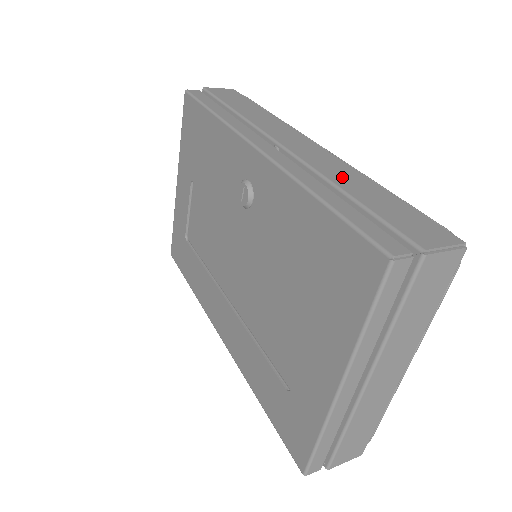
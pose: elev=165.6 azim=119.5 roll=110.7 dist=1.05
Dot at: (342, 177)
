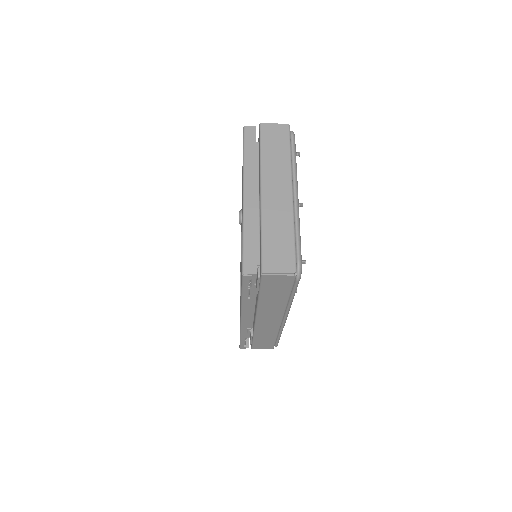
Dot at: occluded
